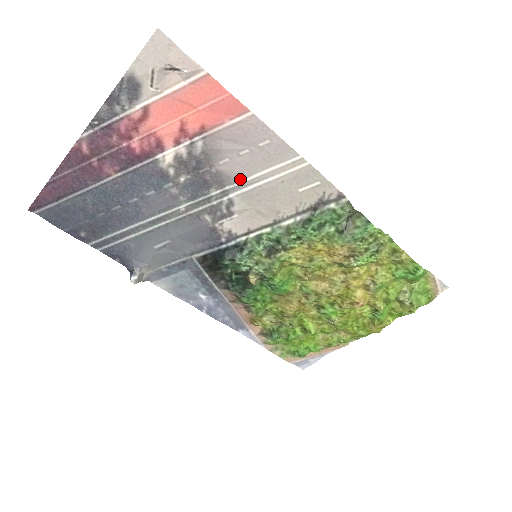
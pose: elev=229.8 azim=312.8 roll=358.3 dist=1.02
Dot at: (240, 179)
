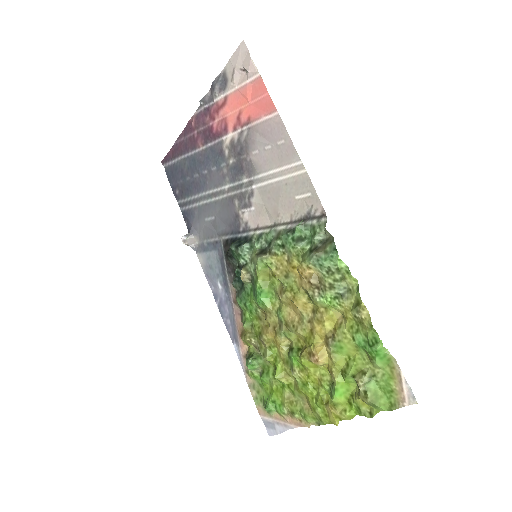
Dot at: (261, 172)
